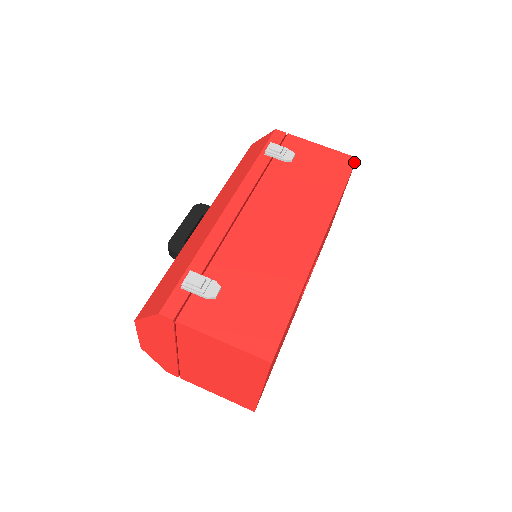
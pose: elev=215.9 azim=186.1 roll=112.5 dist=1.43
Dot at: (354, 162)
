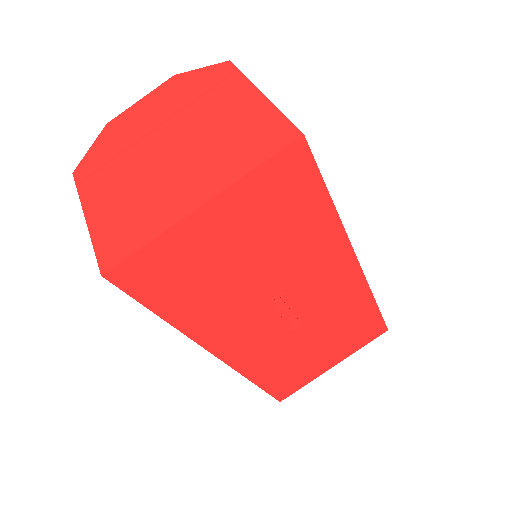
Dot at: occluded
